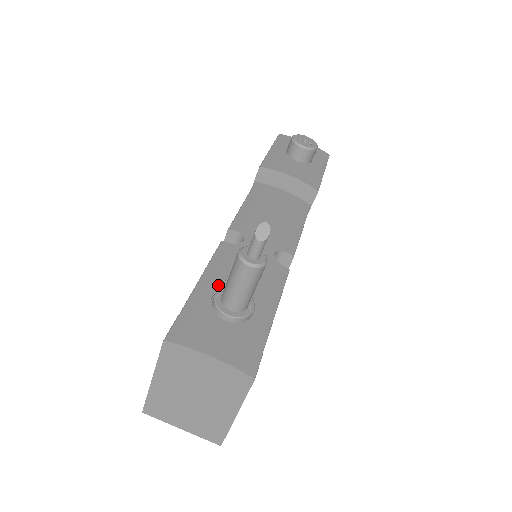
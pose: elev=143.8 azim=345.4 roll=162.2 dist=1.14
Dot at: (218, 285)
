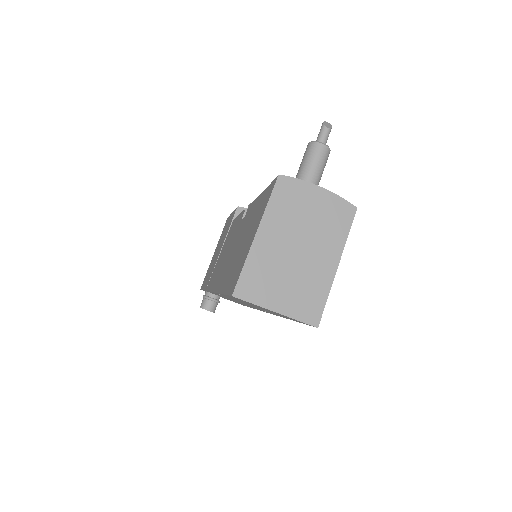
Dot at: occluded
